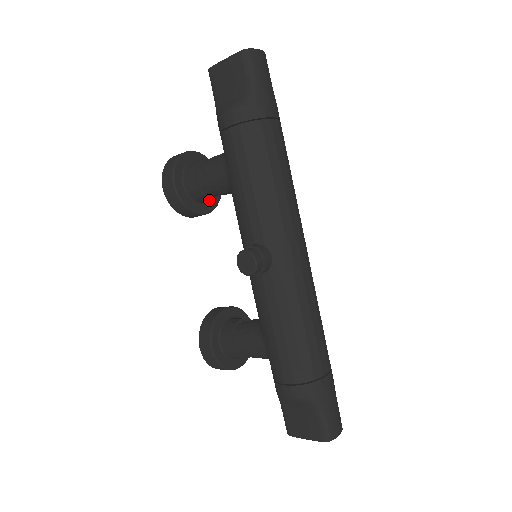
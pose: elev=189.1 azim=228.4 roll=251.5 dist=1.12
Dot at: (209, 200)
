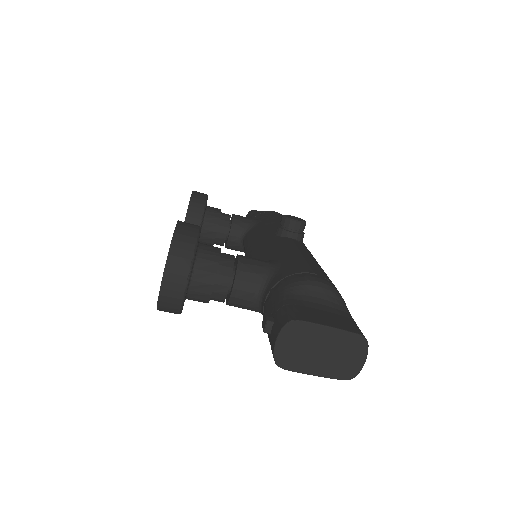
Dot at: (212, 228)
